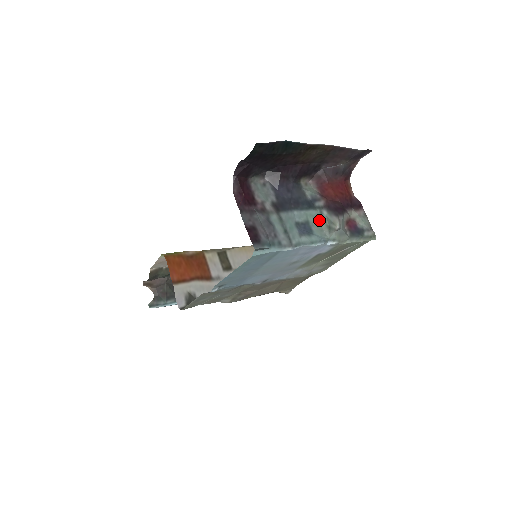
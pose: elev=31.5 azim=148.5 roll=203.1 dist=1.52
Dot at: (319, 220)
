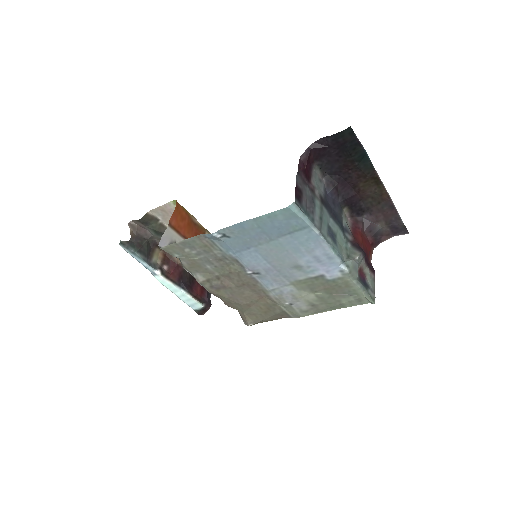
Dot at: (343, 245)
